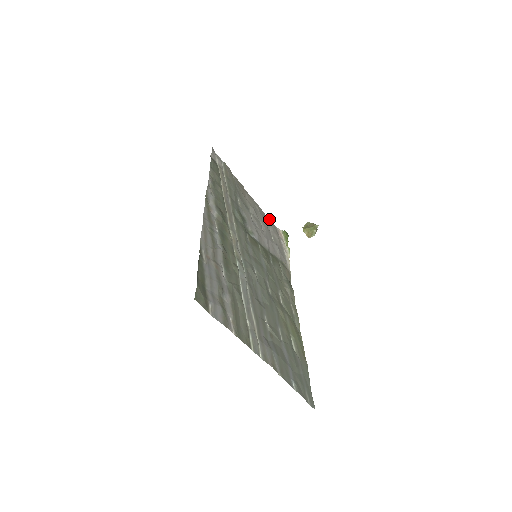
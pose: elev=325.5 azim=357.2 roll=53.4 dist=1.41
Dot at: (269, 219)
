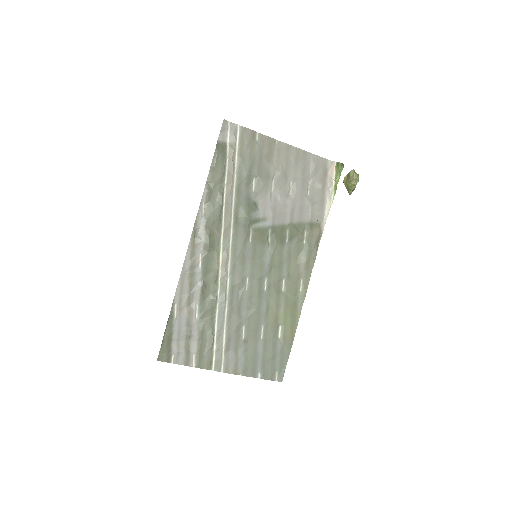
Dot at: (316, 157)
